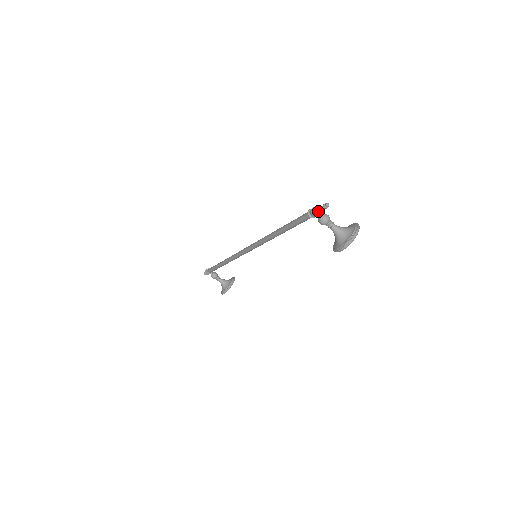
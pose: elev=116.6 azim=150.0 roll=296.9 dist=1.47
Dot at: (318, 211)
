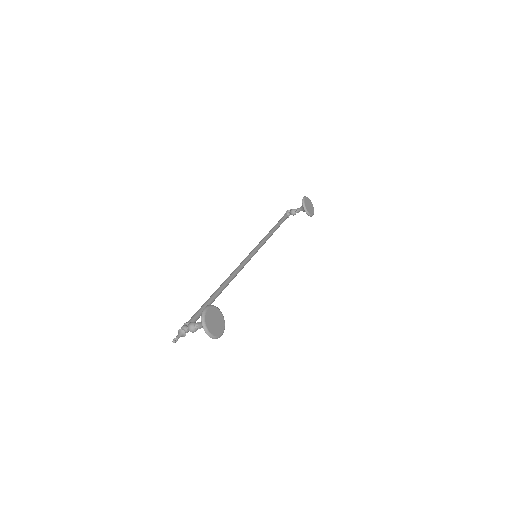
Dot at: (182, 336)
